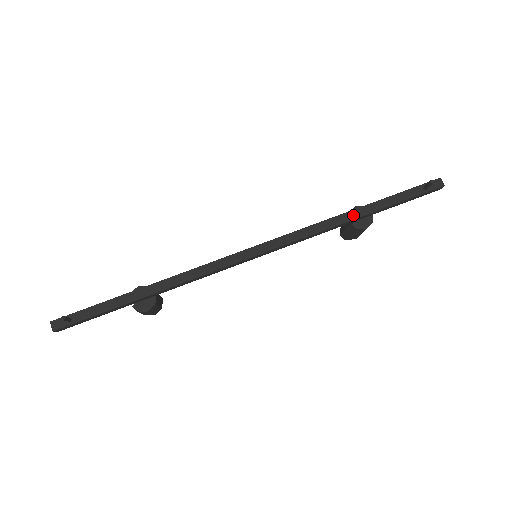
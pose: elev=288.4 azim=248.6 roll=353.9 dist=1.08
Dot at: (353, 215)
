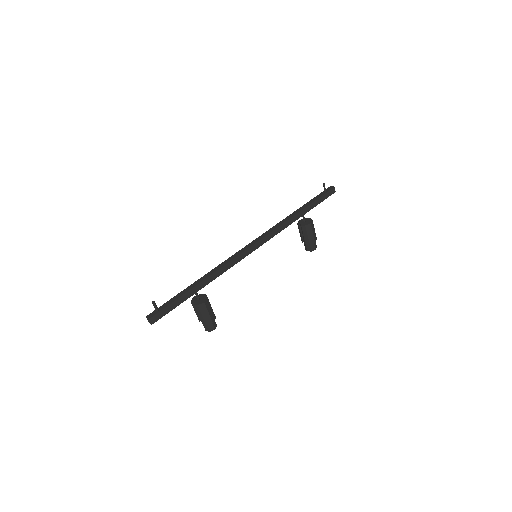
Dot at: (295, 213)
